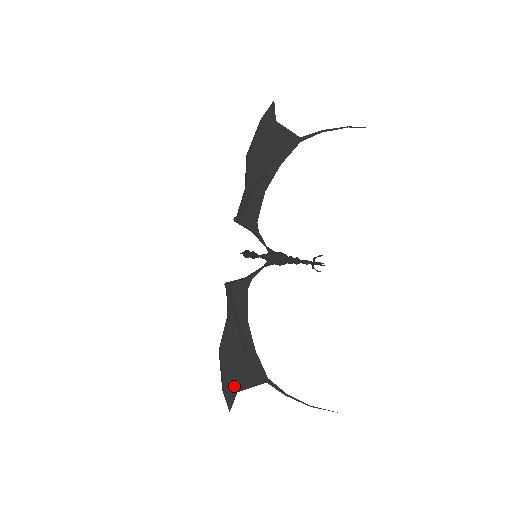
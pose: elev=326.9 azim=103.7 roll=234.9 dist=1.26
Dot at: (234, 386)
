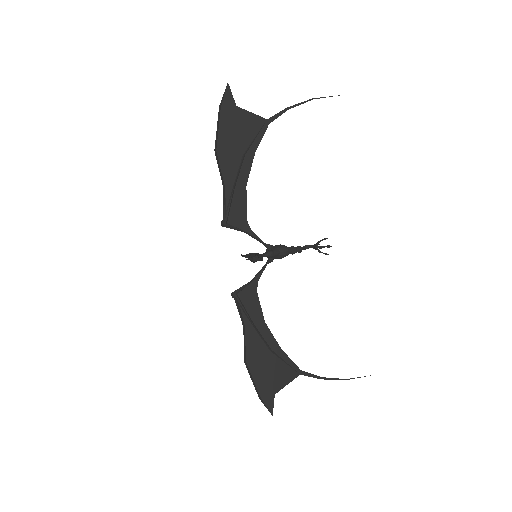
Dot at: (270, 390)
